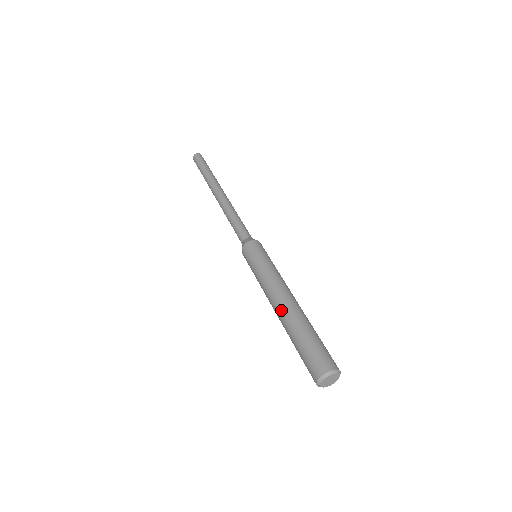
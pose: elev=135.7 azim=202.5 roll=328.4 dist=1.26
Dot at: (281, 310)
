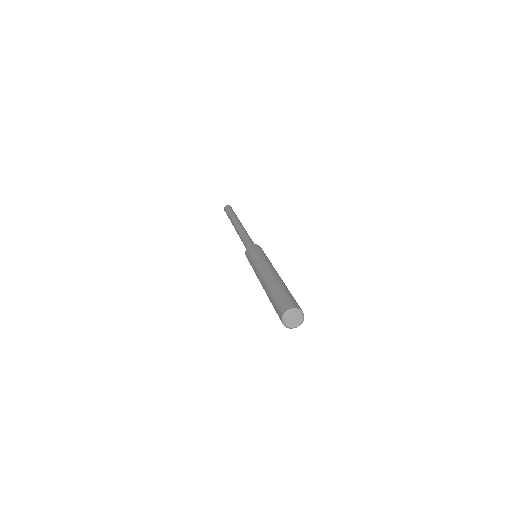
Dot at: (263, 283)
